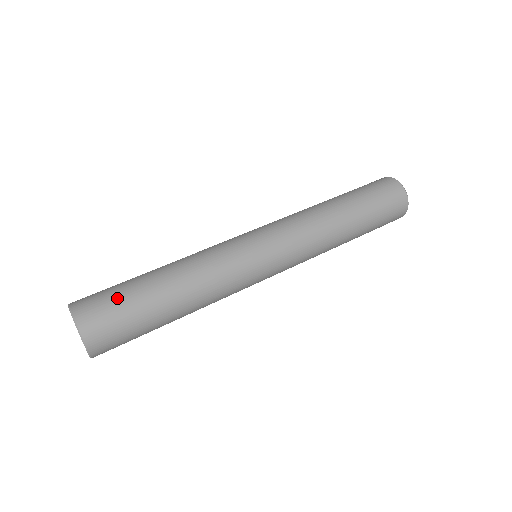
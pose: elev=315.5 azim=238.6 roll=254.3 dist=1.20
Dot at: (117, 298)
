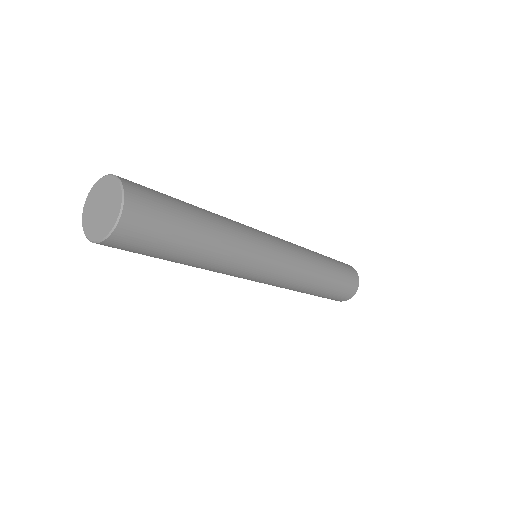
Dot at: occluded
